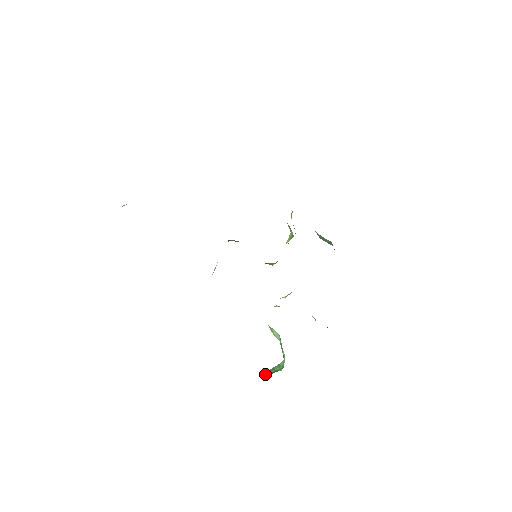
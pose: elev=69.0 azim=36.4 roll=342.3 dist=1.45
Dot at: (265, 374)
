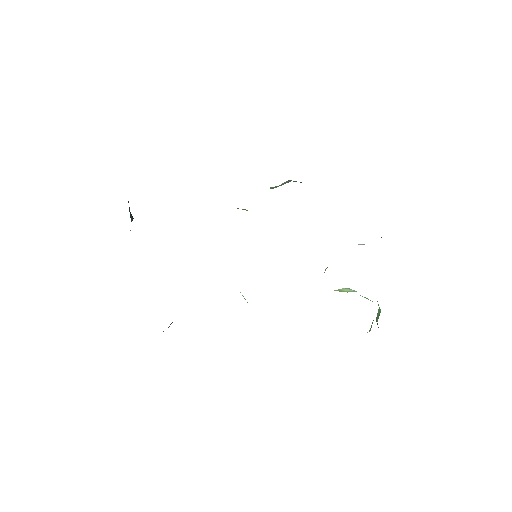
Dot at: (370, 329)
